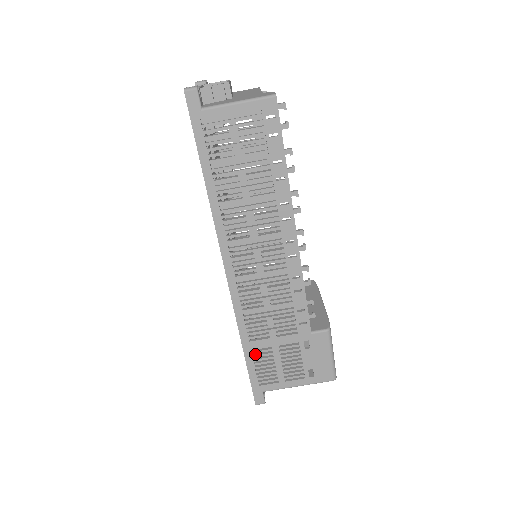
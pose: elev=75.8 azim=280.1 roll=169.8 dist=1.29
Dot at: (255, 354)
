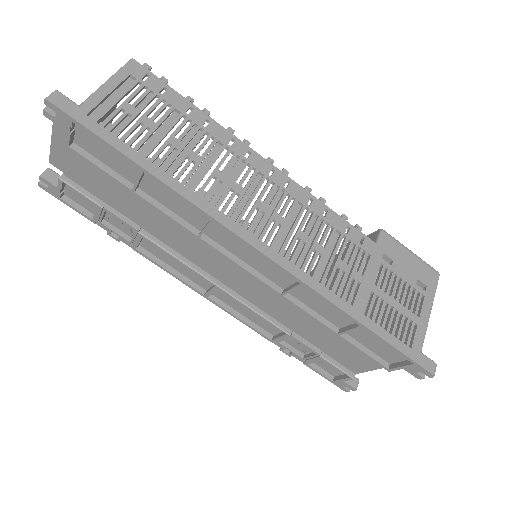
Dot at: (370, 317)
